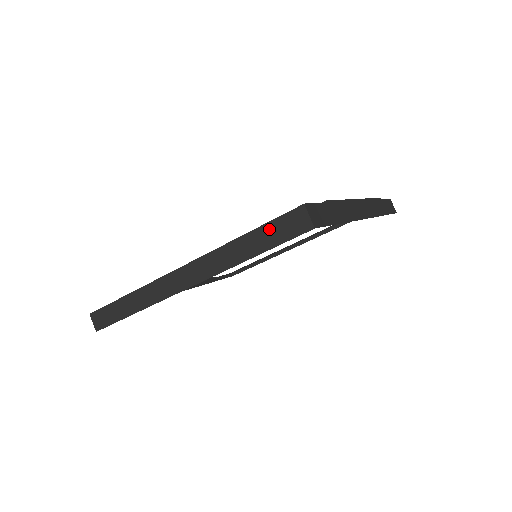
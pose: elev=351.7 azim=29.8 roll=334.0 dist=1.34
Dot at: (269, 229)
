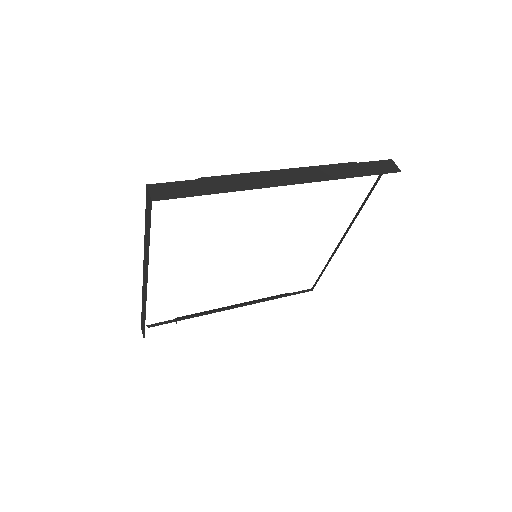
Dot at: (147, 216)
